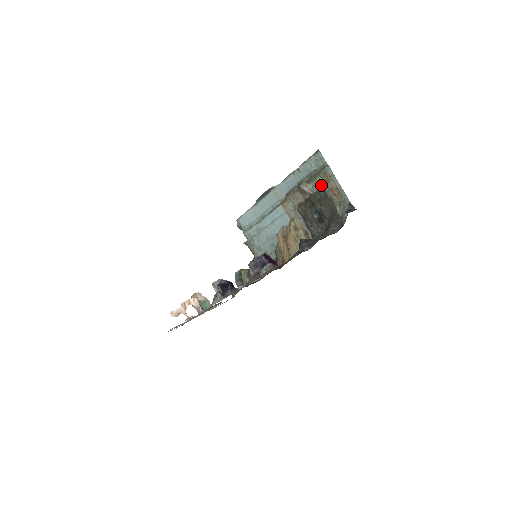
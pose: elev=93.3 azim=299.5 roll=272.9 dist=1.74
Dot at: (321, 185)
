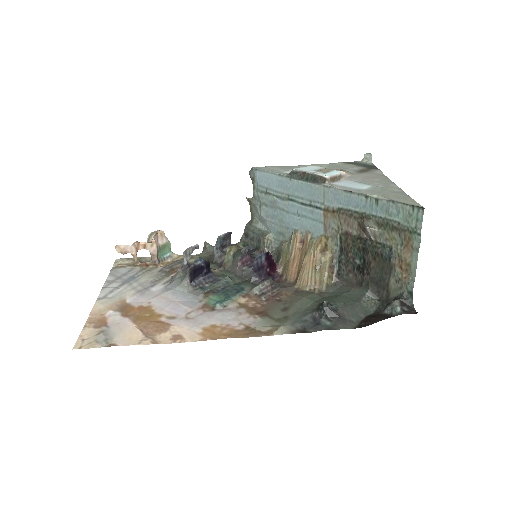
Dot at: (392, 242)
